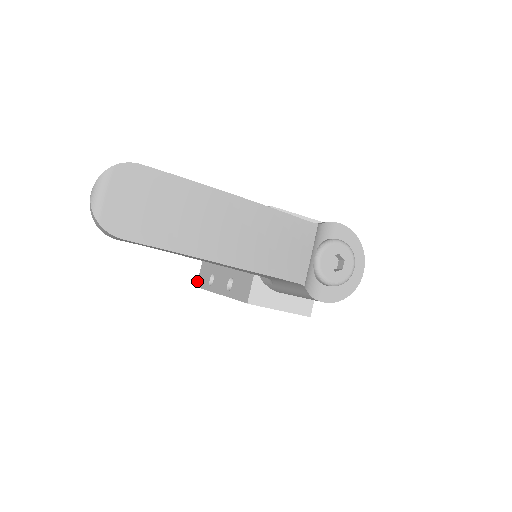
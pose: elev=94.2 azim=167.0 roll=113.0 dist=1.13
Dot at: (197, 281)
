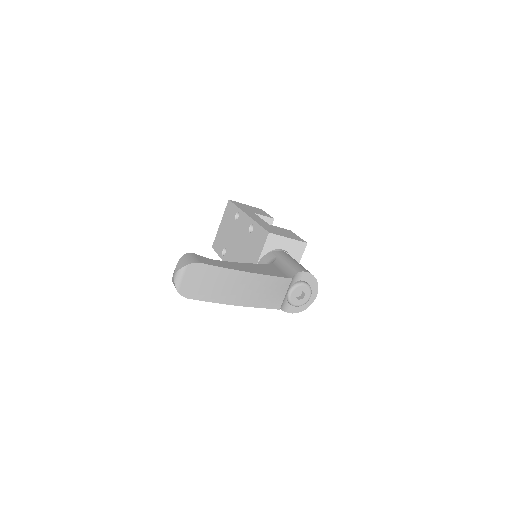
Dot at: (213, 243)
